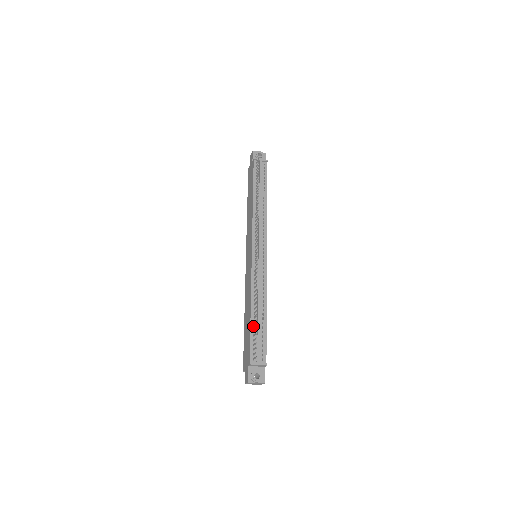
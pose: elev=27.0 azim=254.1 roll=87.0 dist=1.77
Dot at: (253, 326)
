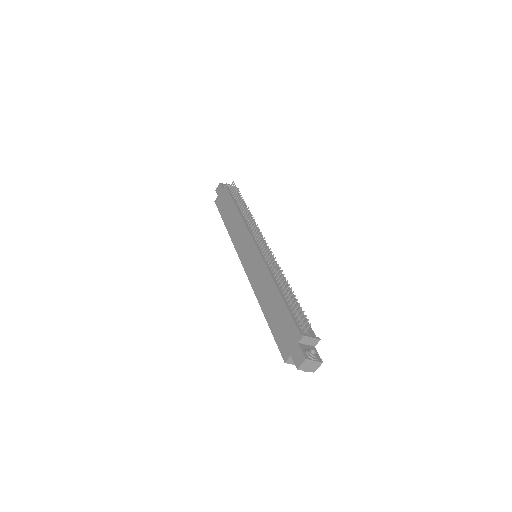
Dot at: (287, 304)
